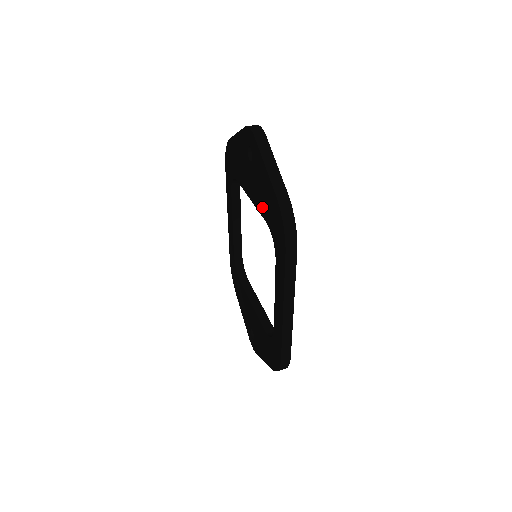
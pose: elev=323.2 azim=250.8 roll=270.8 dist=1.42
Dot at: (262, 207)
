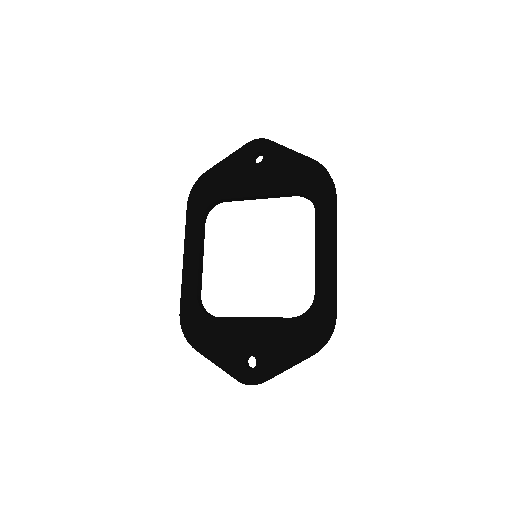
Dot at: (285, 185)
